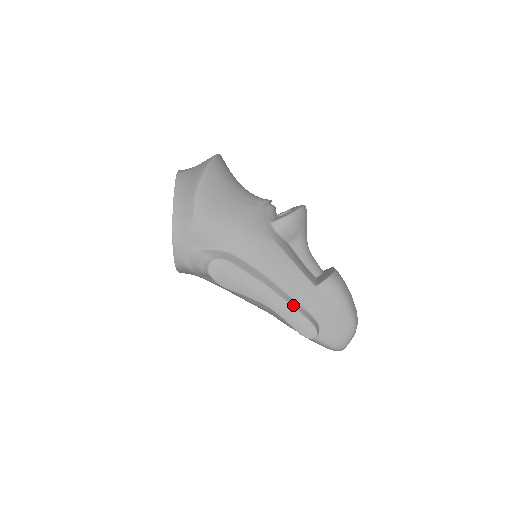
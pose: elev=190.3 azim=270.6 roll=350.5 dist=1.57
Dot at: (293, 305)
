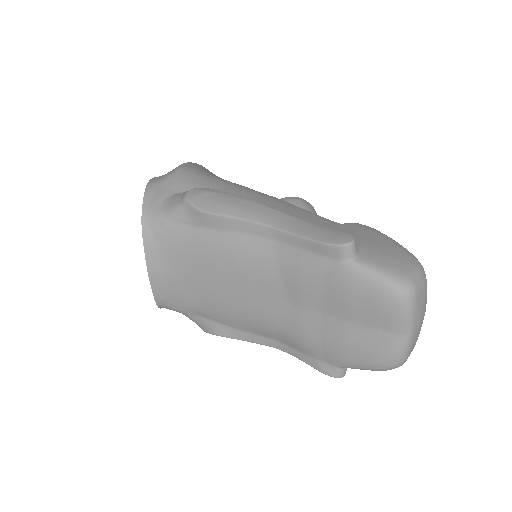
Dot at: (309, 222)
